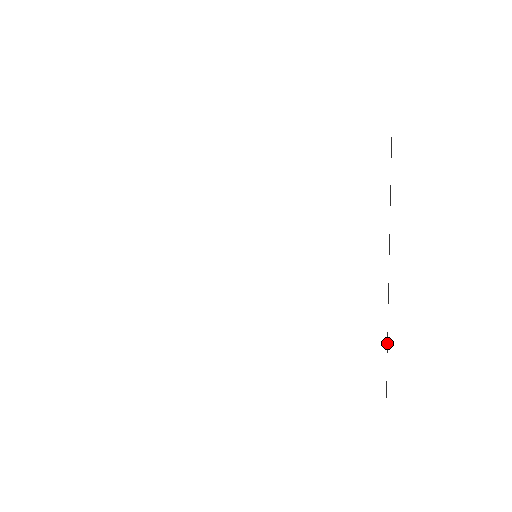
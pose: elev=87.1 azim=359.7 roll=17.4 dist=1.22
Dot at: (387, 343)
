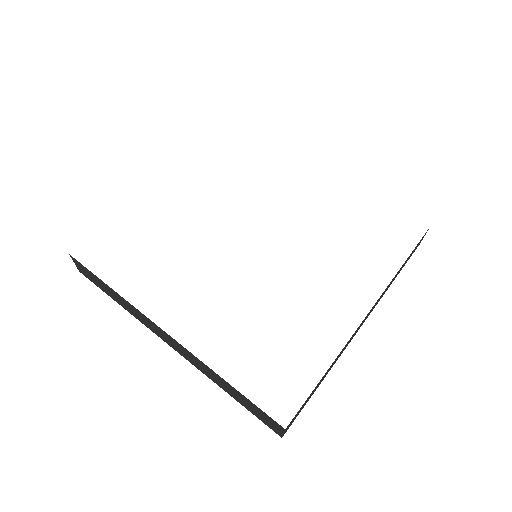
Dot at: (320, 382)
